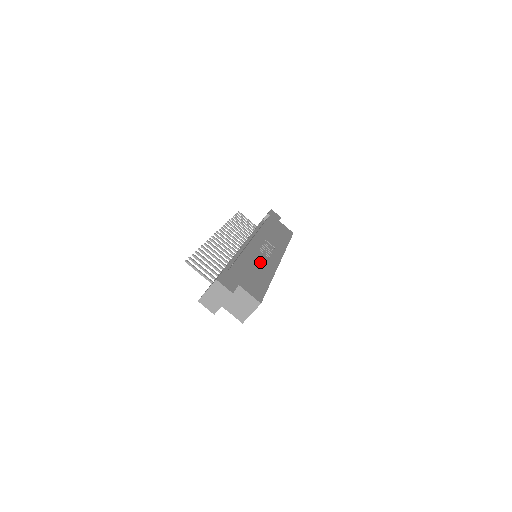
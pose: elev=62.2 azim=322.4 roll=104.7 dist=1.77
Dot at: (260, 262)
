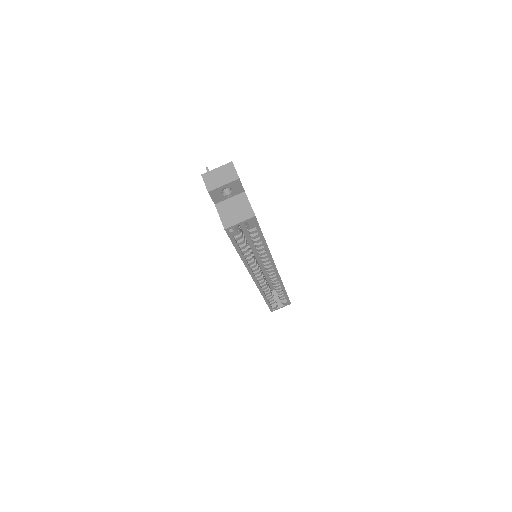
Dot at: occluded
